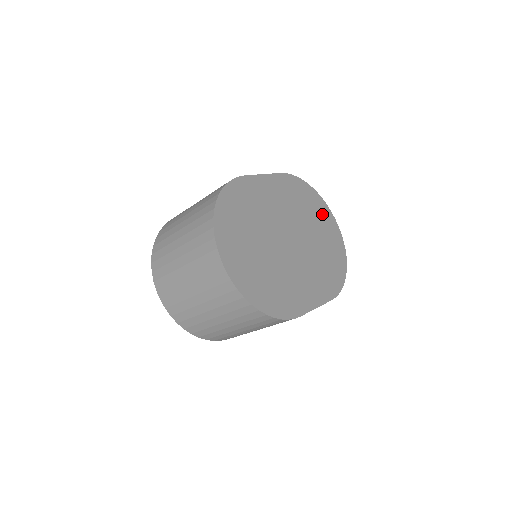
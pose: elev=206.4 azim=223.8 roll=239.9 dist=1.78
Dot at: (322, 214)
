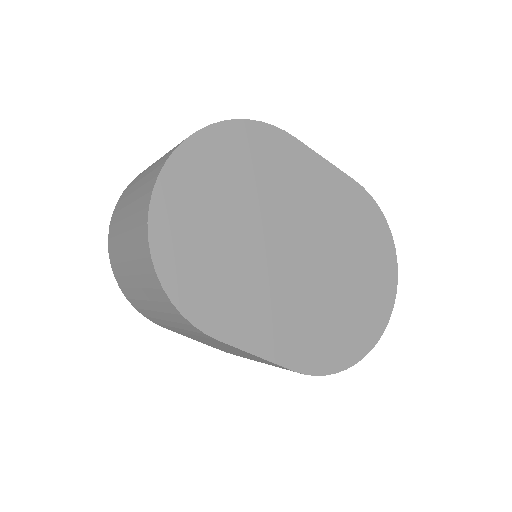
Dot at: (379, 272)
